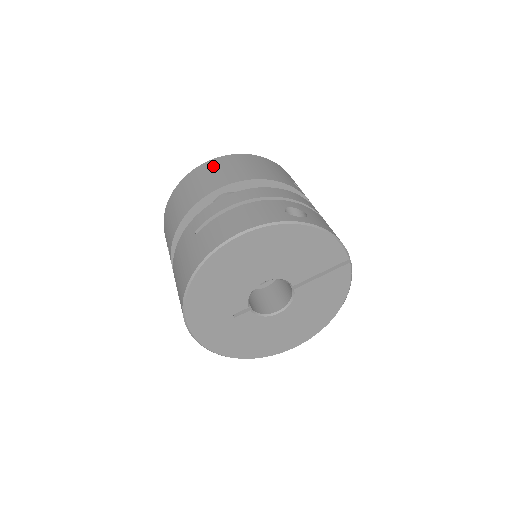
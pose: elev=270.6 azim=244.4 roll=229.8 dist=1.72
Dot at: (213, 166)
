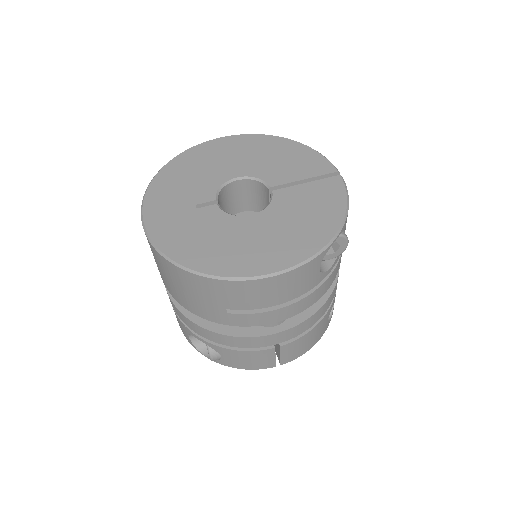
Dot at: occluded
